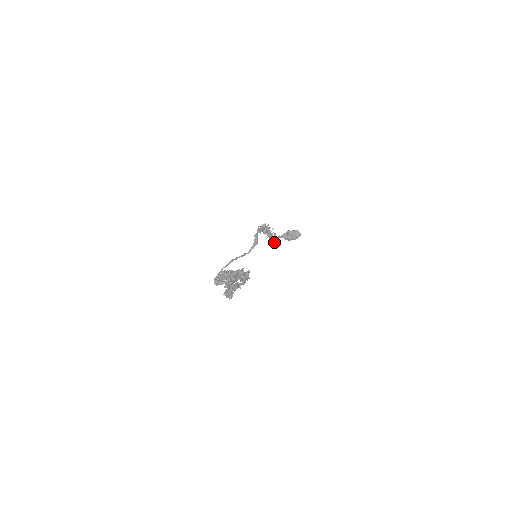
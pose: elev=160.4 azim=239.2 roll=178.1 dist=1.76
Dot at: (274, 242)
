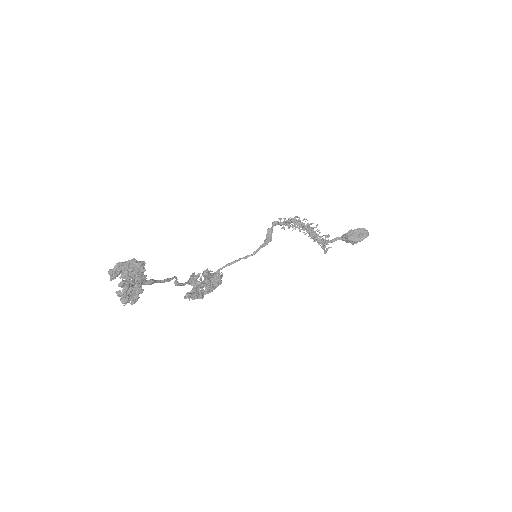
Dot at: (324, 246)
